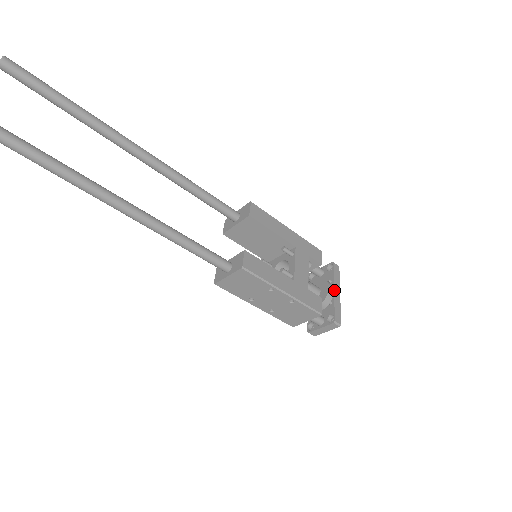
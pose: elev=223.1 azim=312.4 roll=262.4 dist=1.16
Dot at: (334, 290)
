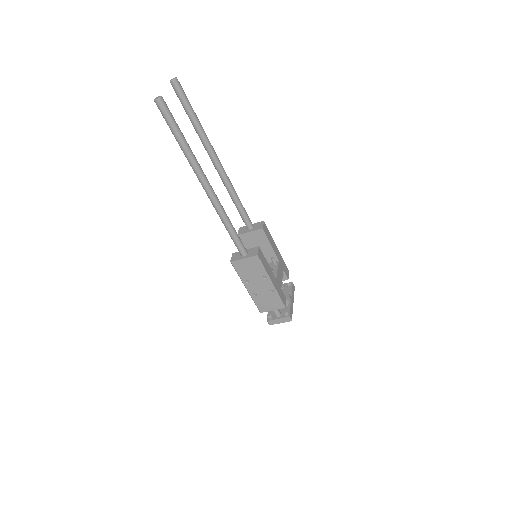
Dot at: (291, 298)
